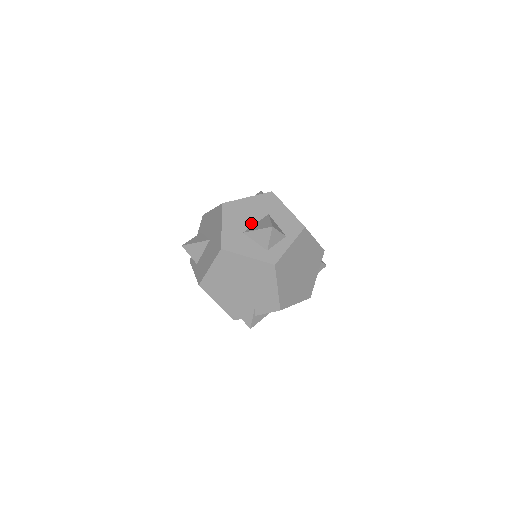
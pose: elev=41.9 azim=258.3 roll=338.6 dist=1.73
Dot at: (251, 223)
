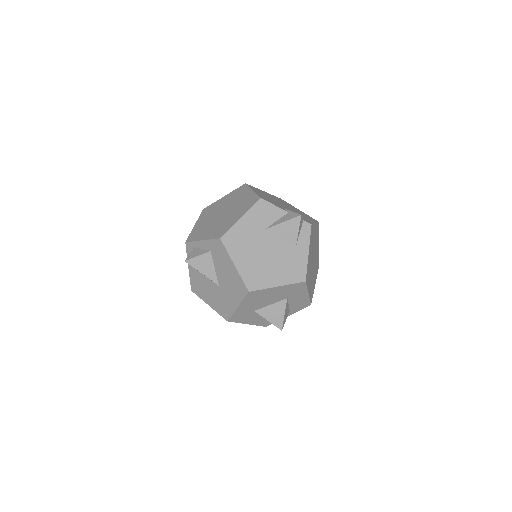
Dot at: (266, 305)
